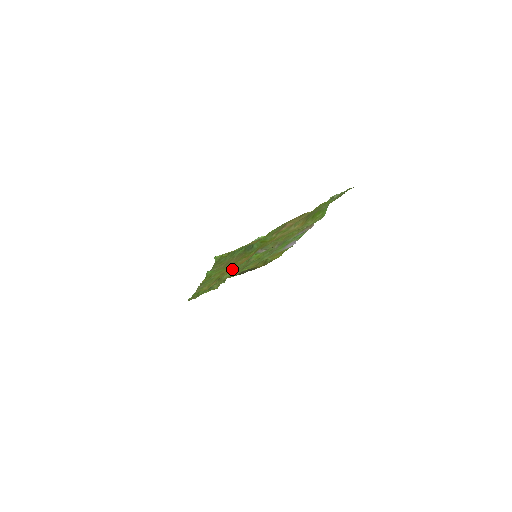
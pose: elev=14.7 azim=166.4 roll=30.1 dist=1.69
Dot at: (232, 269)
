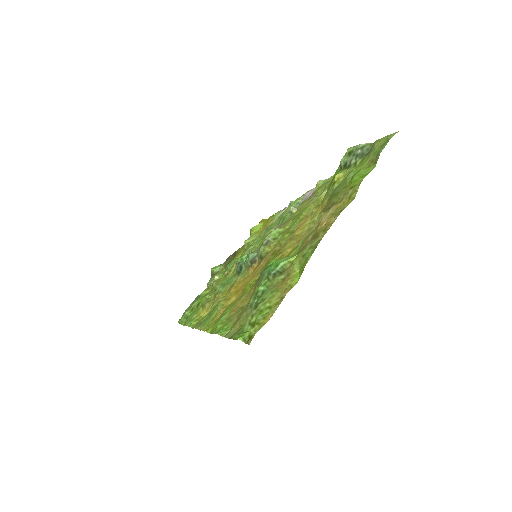
Dot at: (231, 285)
